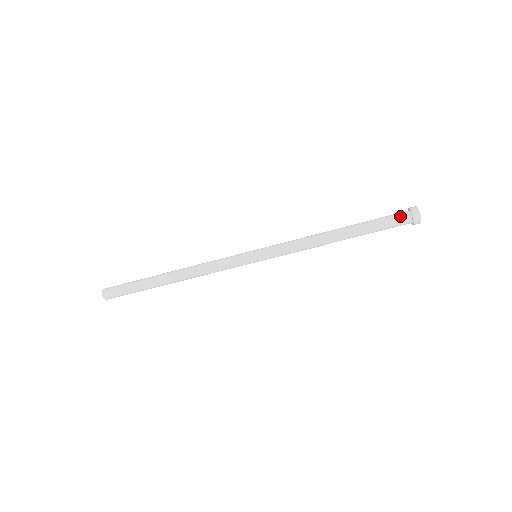
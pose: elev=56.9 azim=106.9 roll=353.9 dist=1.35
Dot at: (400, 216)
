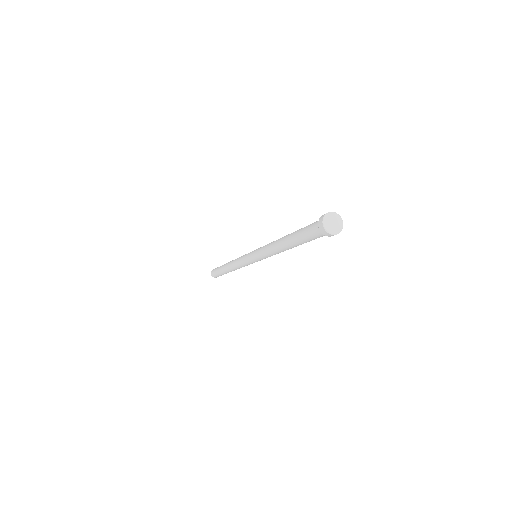
Dot at: (314, 224)
